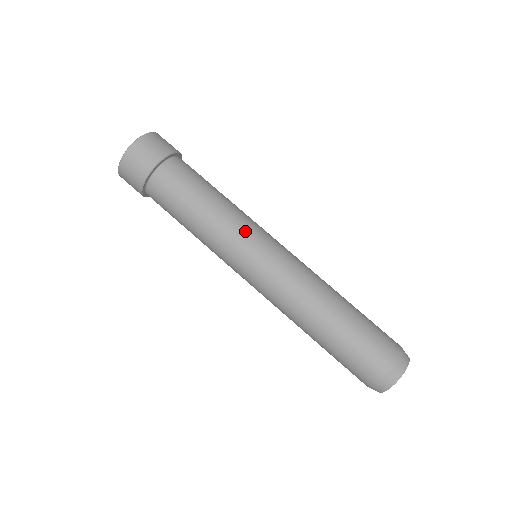
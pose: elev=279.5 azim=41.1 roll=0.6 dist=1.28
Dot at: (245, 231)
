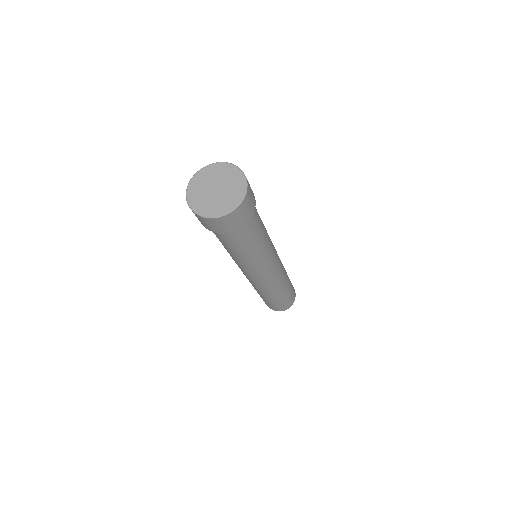
Dot at: (266, 262)
